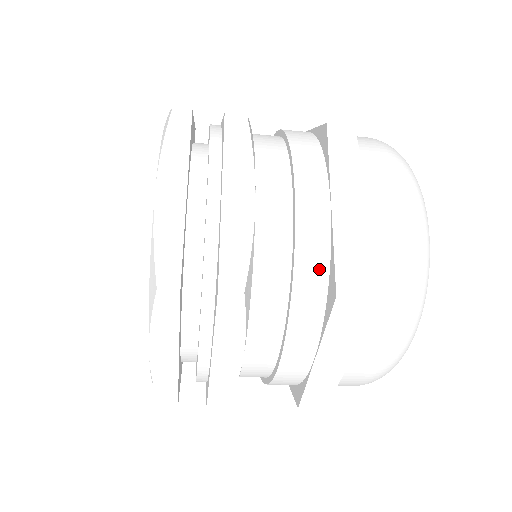
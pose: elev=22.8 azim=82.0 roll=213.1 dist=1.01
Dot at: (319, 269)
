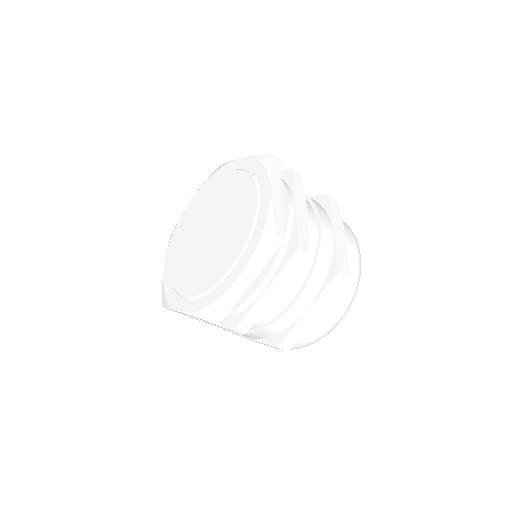
Dot at: (279, 329)
